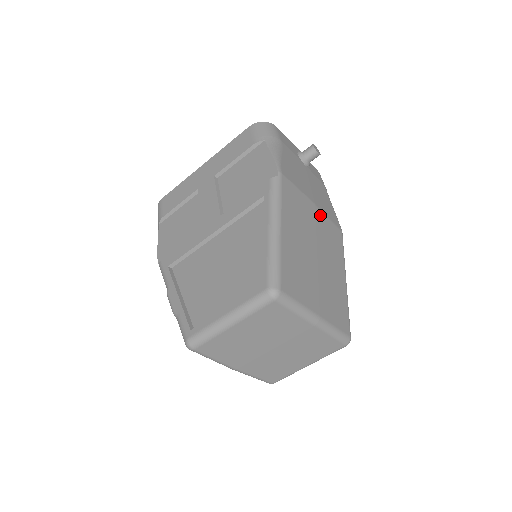
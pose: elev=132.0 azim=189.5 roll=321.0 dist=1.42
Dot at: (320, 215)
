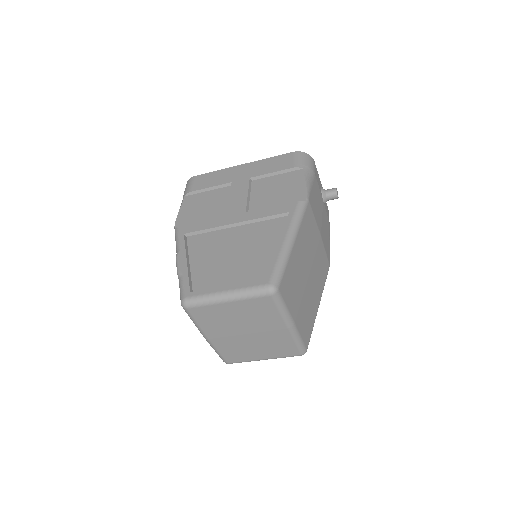
Dot at: (321, 245)
